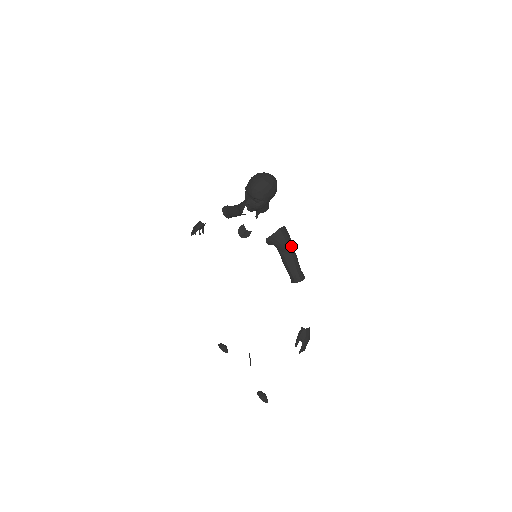
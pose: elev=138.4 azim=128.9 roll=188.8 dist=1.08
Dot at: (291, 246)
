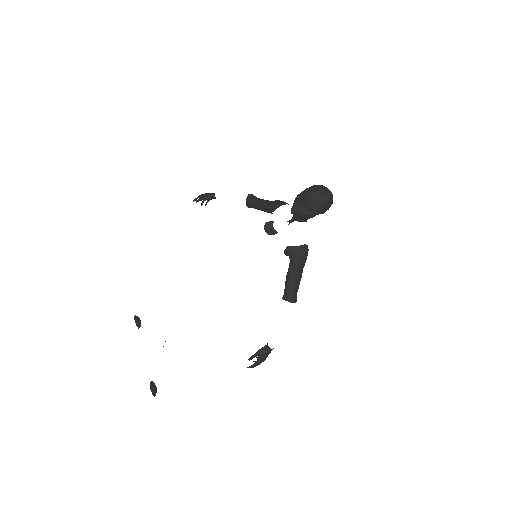
Dot at: (303, 266)
